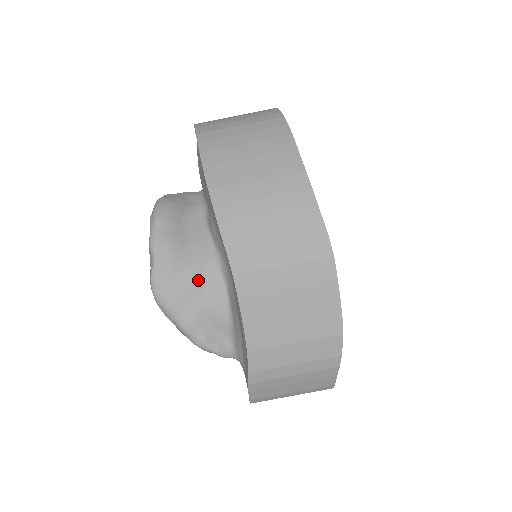
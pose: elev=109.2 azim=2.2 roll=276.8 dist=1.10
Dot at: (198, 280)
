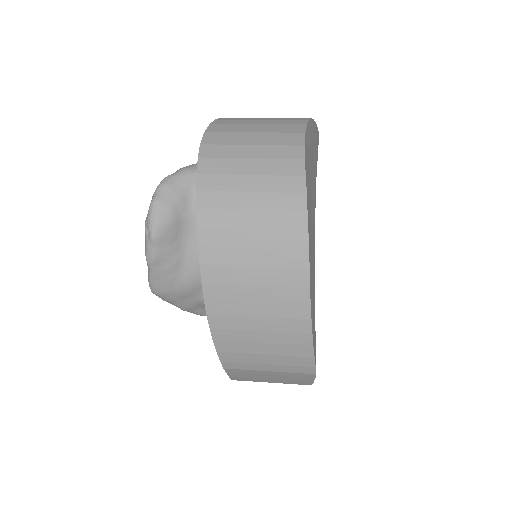
Dot at: (195, 288)
